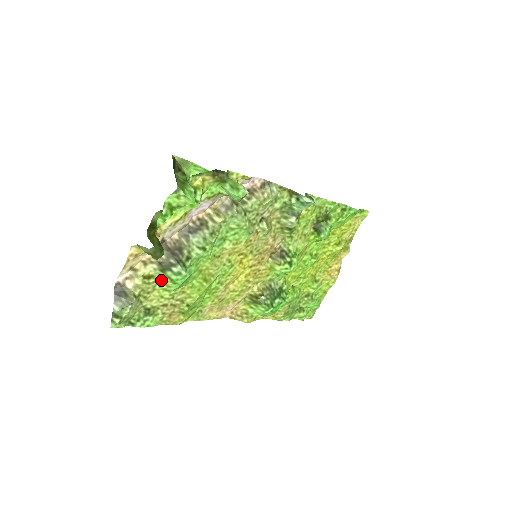
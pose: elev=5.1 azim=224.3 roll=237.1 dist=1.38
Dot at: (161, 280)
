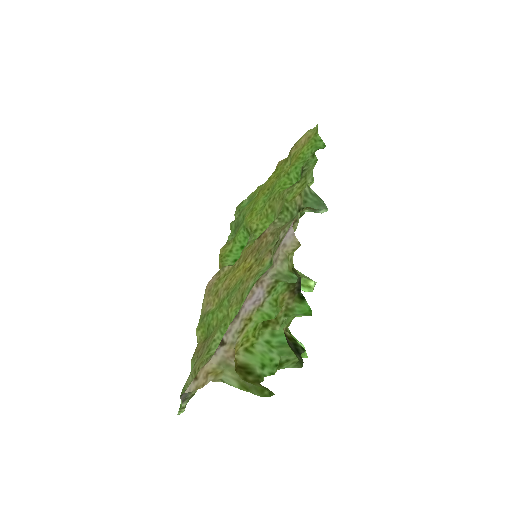
Dot at: occluded
